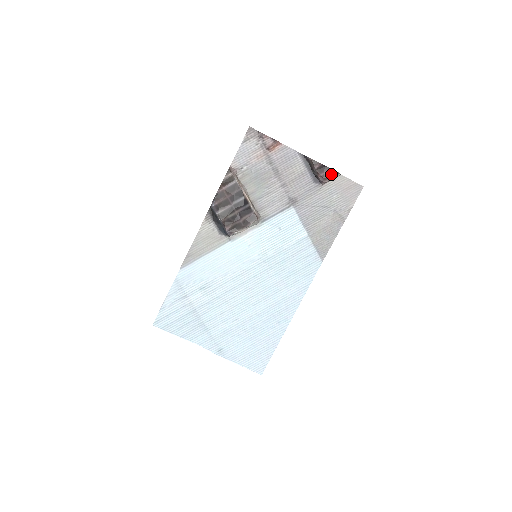
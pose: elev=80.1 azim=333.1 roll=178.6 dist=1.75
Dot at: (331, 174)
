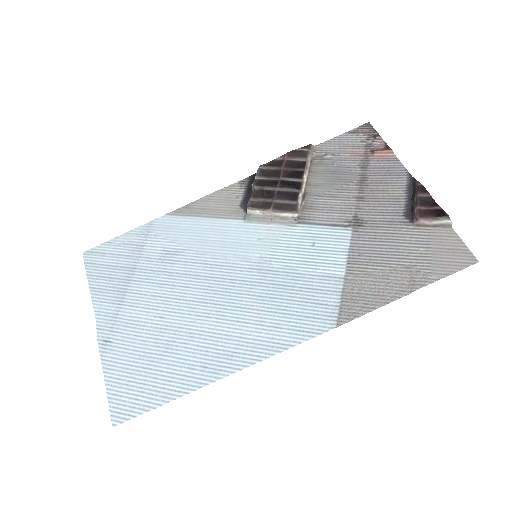
Dot at: (436, 213)
